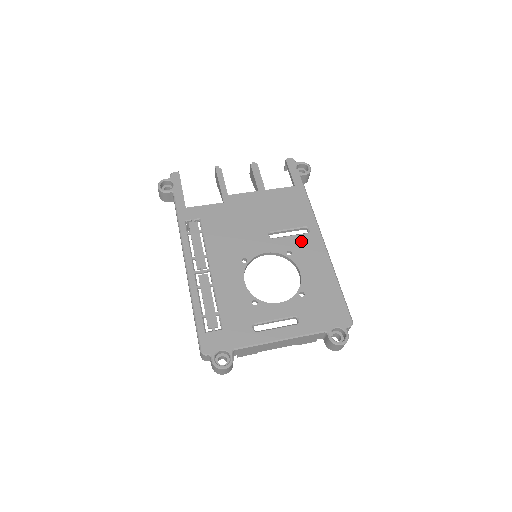
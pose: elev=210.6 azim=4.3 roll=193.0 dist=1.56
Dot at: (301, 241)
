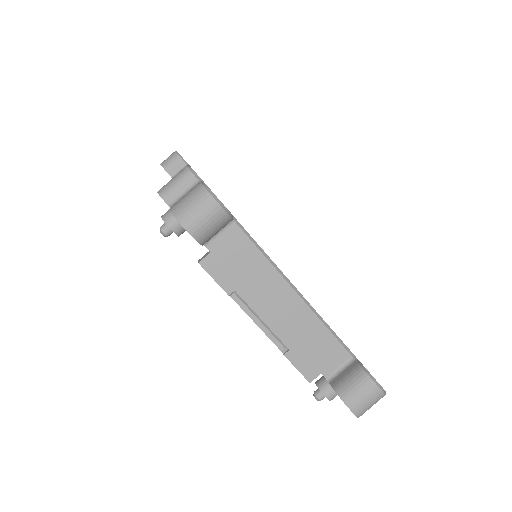
Dot at: occluded
